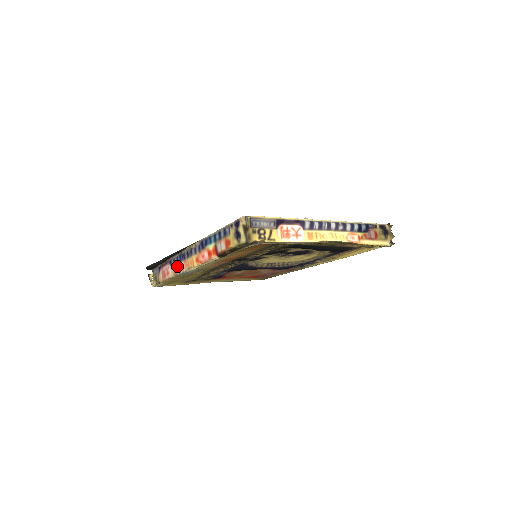
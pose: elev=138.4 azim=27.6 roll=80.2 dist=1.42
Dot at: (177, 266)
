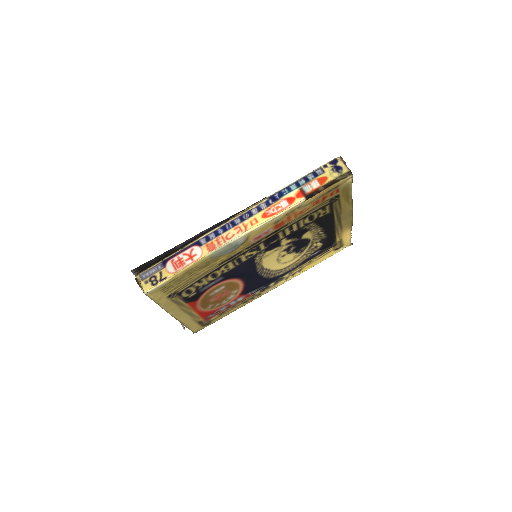
Dot at: (217, 239)
